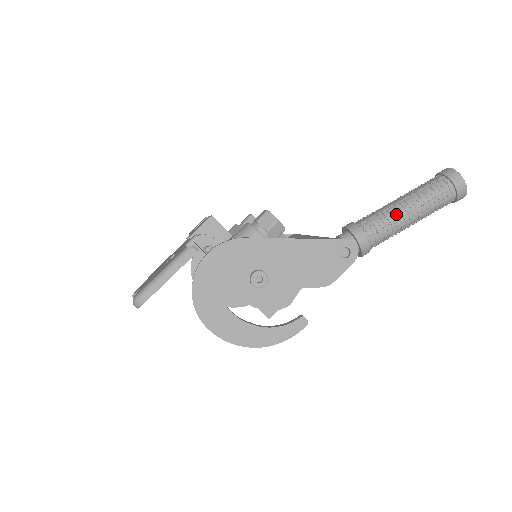
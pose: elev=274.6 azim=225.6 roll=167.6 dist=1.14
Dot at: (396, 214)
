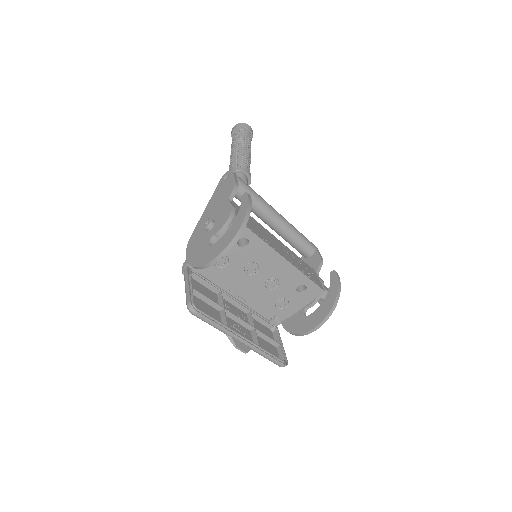
Dot at: (231, 157)
